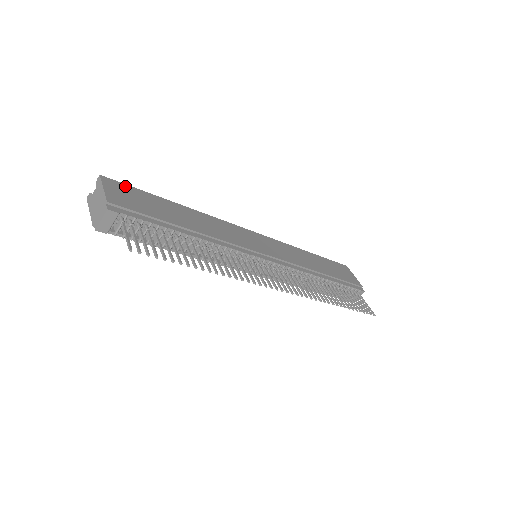
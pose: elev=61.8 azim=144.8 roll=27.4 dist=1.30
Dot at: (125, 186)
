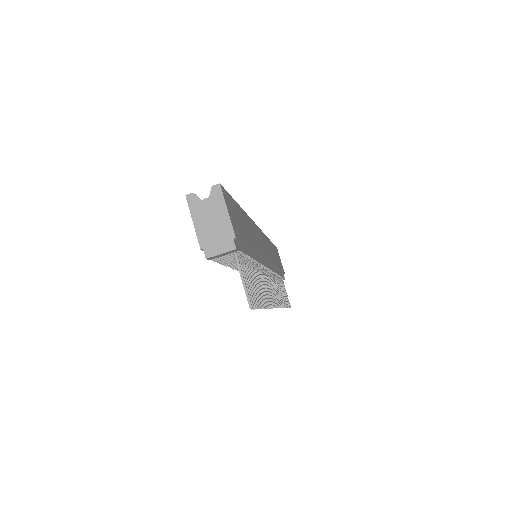
Dot at: (229, 196)
